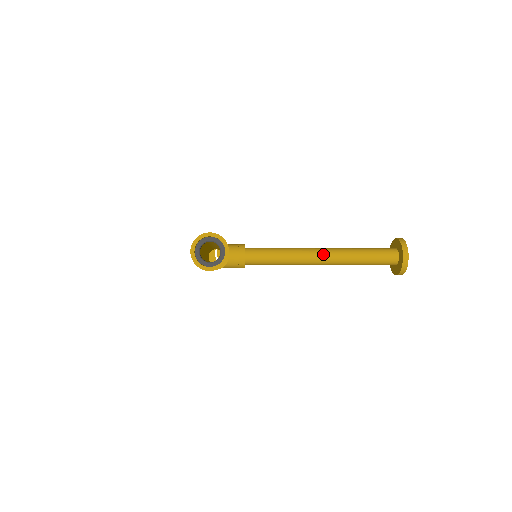
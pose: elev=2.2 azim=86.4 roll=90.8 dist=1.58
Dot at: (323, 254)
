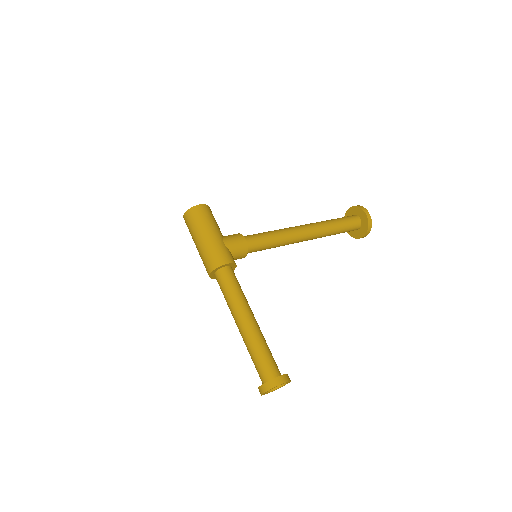
Dot at: (308, 238)
